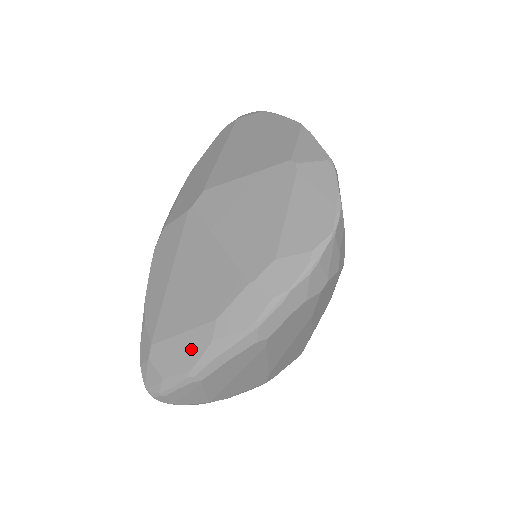
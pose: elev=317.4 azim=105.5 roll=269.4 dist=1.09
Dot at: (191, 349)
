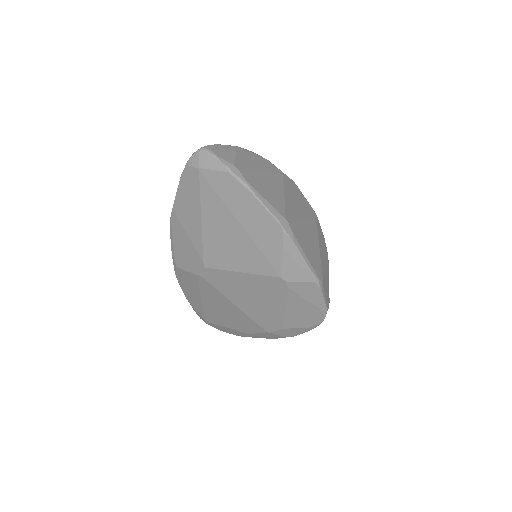
Dot at: (235, 333)
